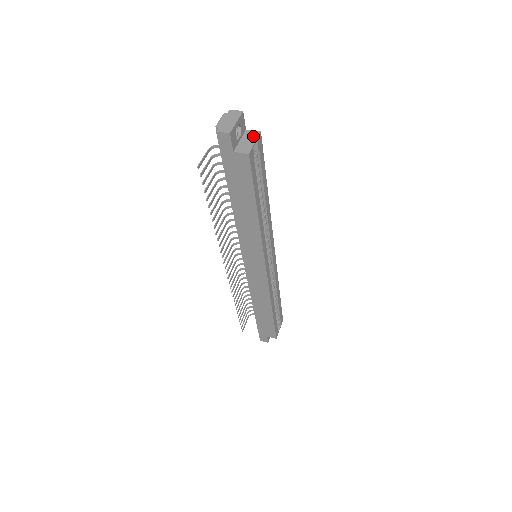
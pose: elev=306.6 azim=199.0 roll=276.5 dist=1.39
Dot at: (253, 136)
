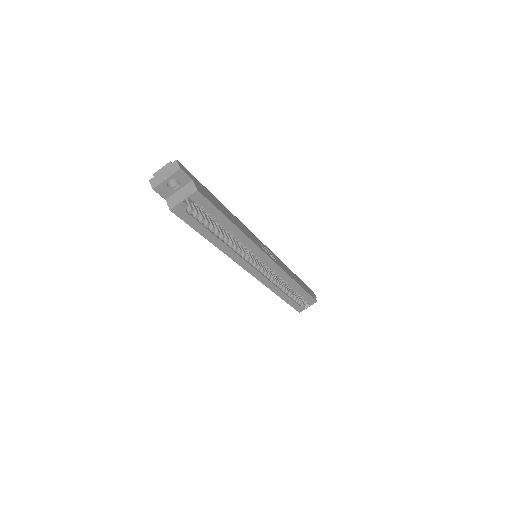
Dot at: (189, 192)
